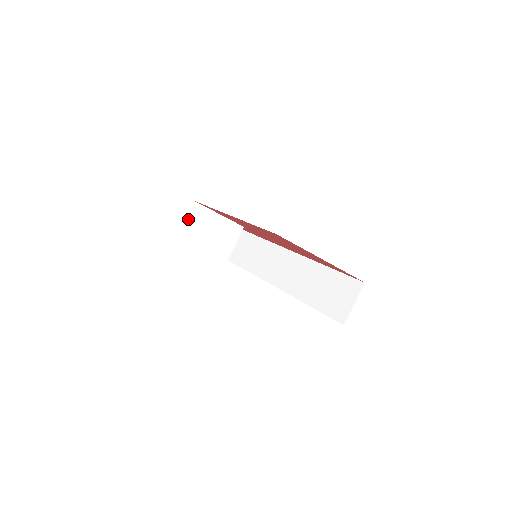
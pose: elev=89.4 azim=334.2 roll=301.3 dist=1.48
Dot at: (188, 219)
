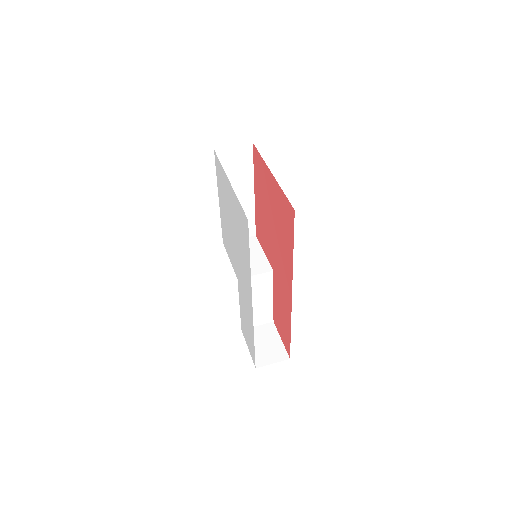
Dot at: occluded
